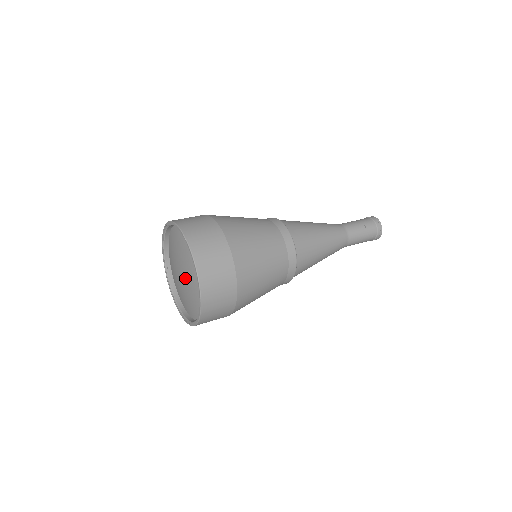
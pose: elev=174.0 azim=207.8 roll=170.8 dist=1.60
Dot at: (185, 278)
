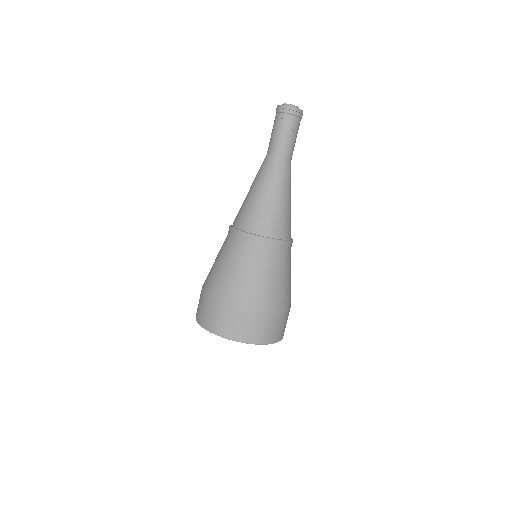
Dot at: occluded
